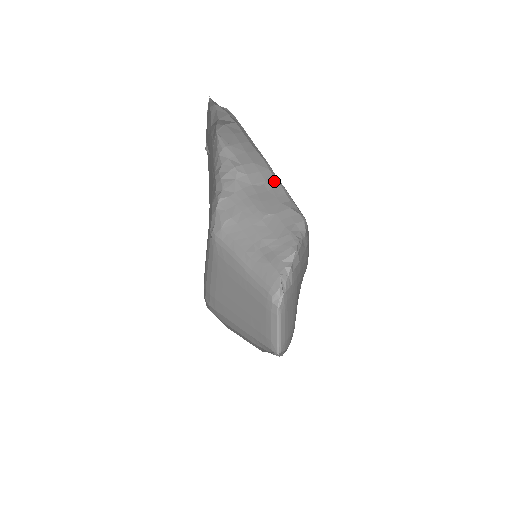
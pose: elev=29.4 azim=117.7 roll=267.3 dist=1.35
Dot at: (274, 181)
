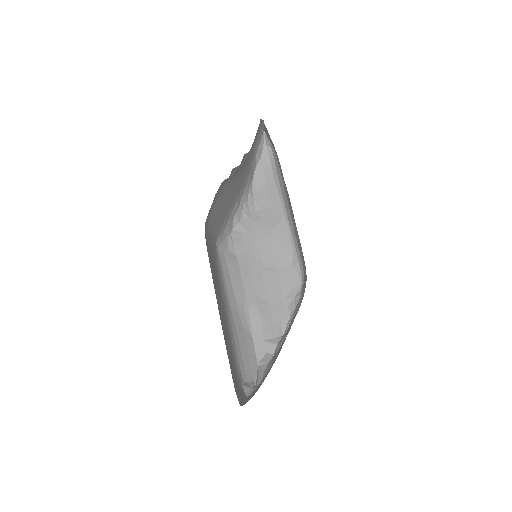
Dot at: (284, 227)
